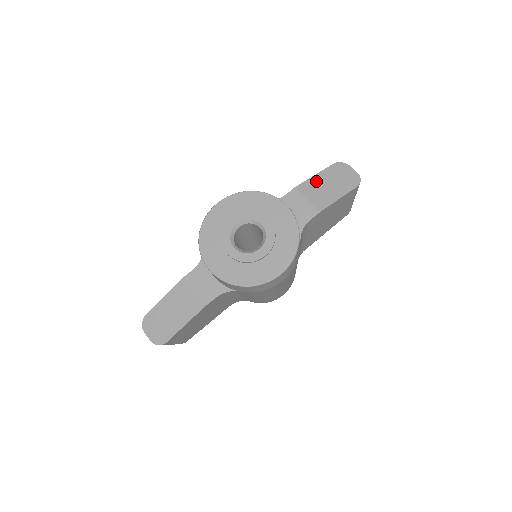
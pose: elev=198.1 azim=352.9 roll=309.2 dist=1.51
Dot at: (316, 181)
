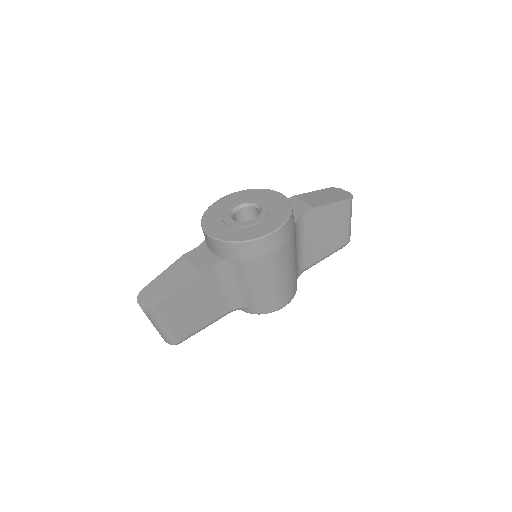
Dot at: (312, 194)
